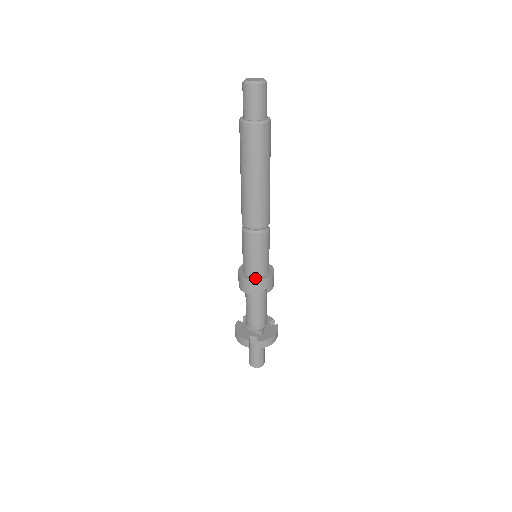
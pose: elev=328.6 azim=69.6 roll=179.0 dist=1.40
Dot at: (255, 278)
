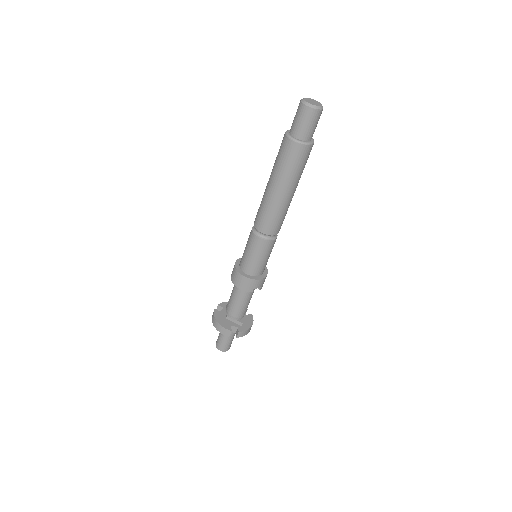
Dot at: (254, 277)
